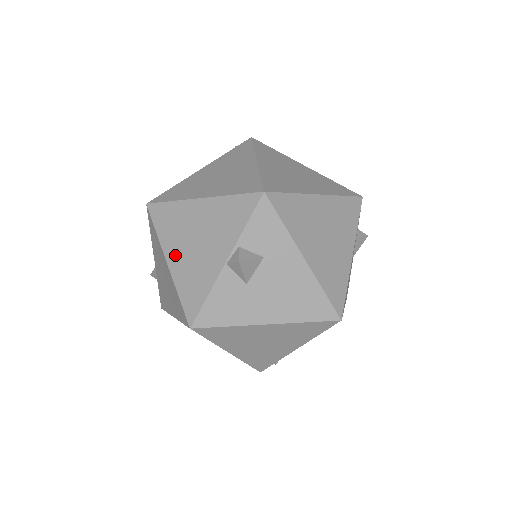
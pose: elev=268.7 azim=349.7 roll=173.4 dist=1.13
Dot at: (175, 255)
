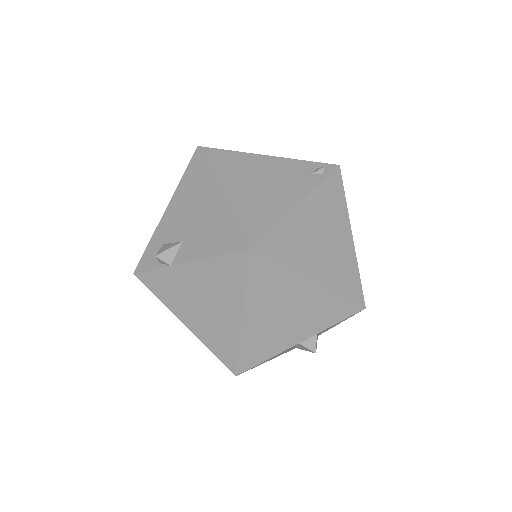
Dot at: (256, 316)
